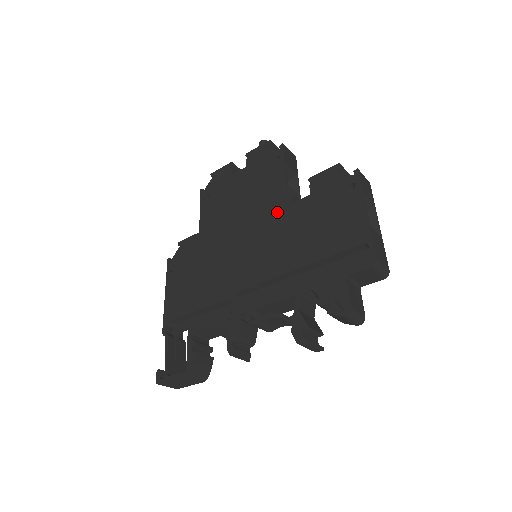
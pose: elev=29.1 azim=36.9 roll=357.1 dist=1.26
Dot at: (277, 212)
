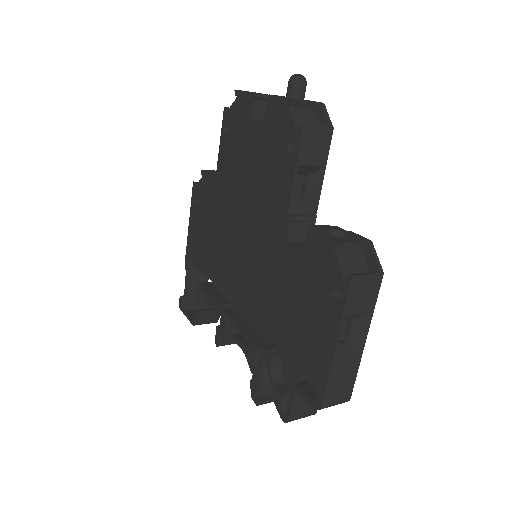
Dot at: (271, 238)
